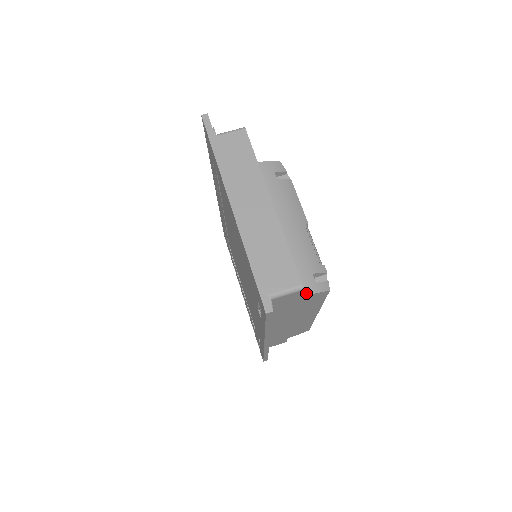
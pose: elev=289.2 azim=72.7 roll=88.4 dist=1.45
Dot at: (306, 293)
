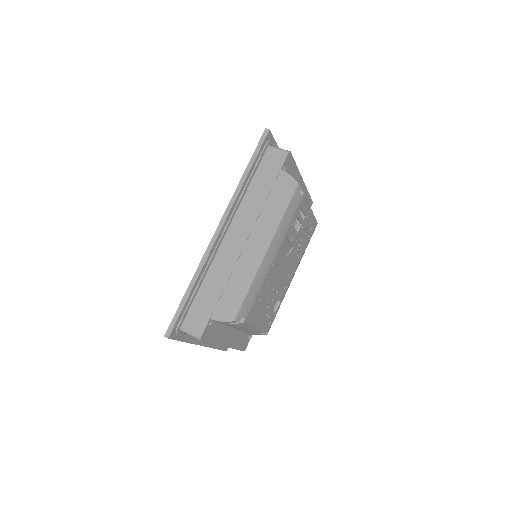
Dot at: (285, 172)
